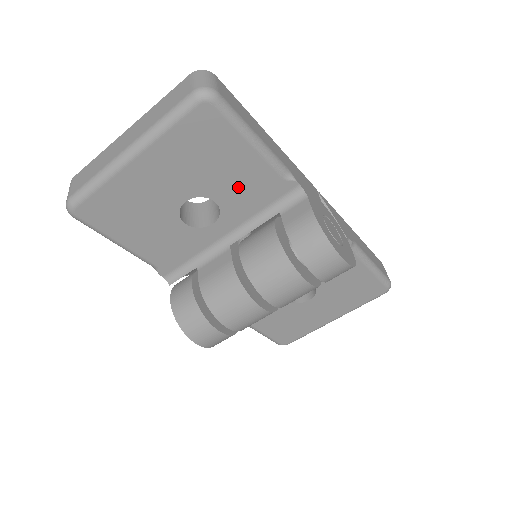
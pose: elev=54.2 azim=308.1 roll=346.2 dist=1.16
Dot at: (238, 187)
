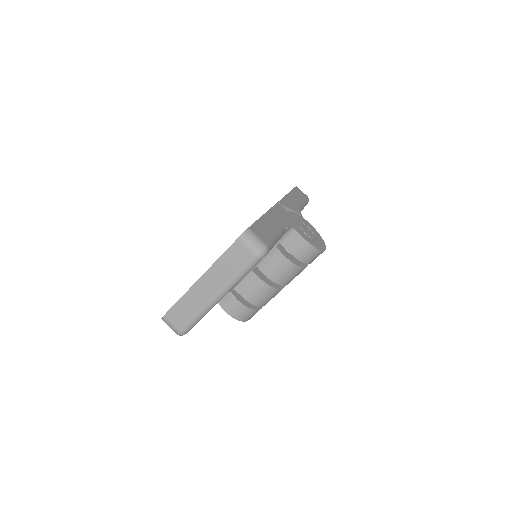
Dot at: occluded
